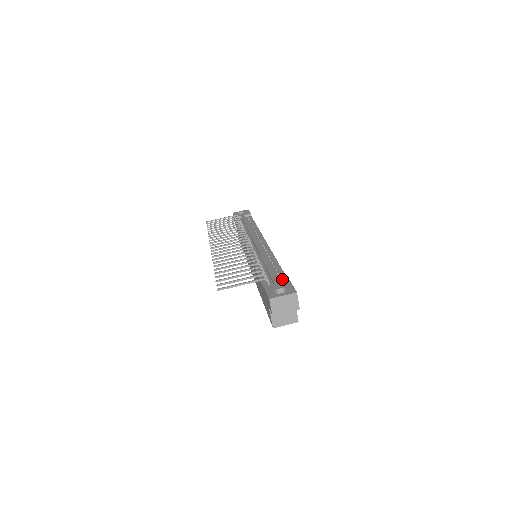
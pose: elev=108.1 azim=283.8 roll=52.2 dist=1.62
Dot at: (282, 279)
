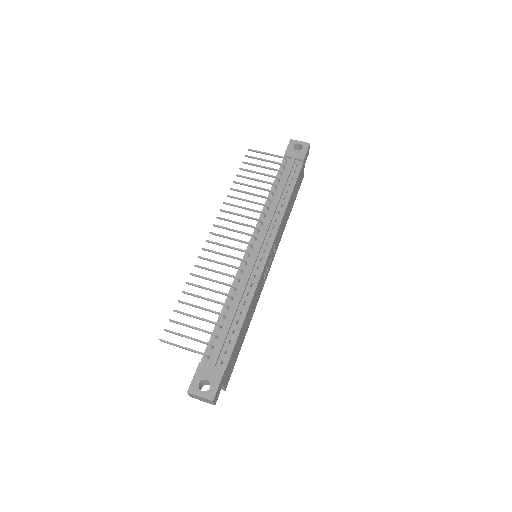
Dot at: (224, 357)
